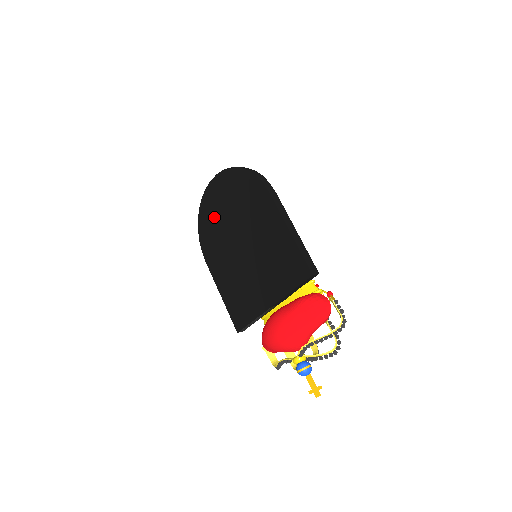
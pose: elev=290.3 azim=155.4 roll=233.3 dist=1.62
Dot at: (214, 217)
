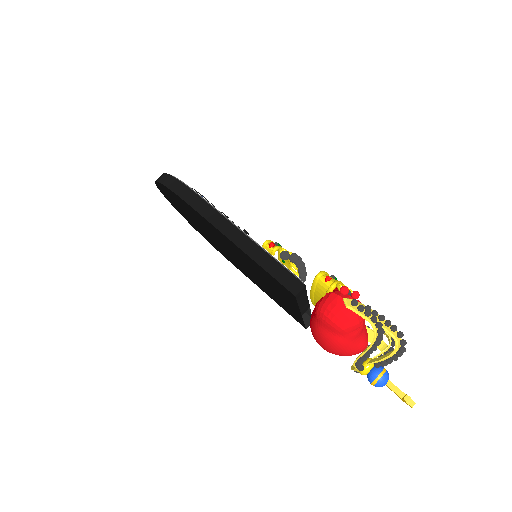
Dot at: (197, 227)
